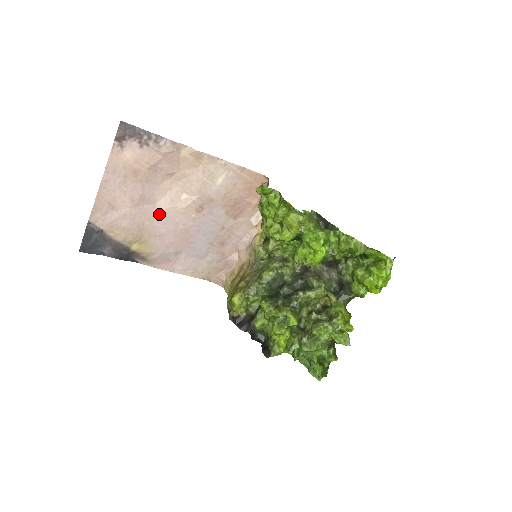
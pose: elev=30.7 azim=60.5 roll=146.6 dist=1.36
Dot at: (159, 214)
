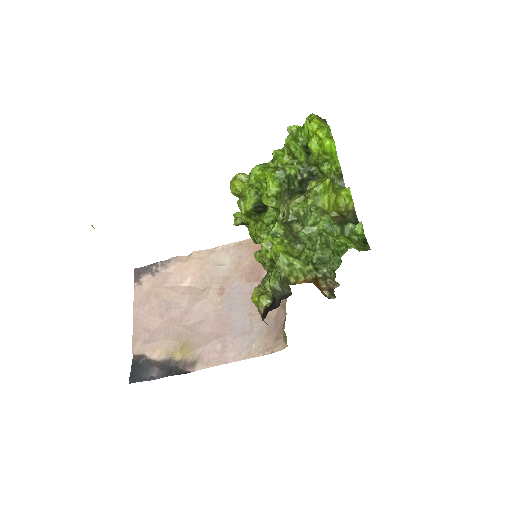
Dot at: (189, 315)
